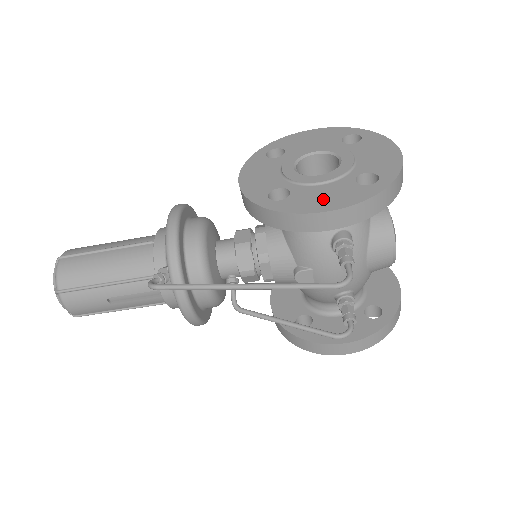
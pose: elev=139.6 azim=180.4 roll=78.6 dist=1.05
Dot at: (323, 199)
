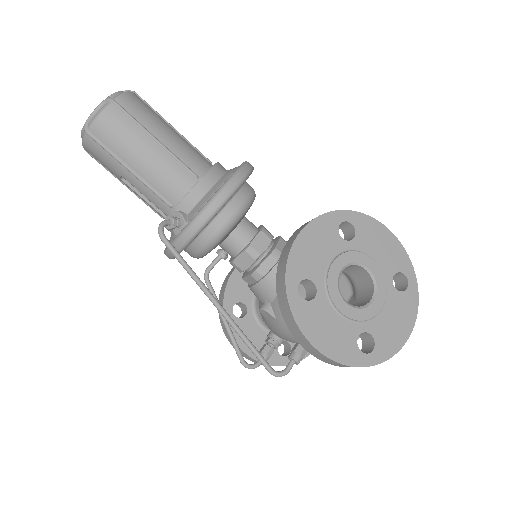
Dot at: (326, 332)
